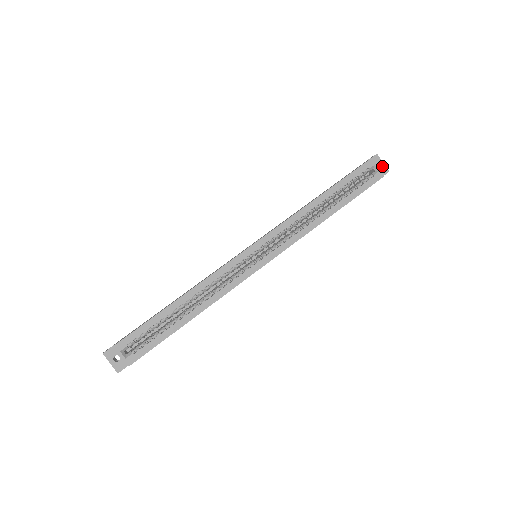
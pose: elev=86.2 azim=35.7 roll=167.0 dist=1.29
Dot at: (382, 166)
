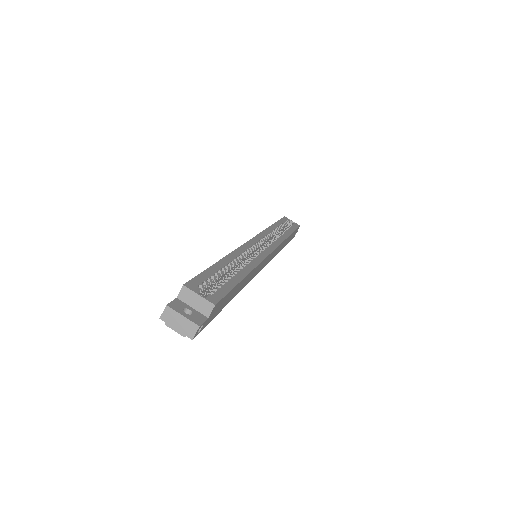
Dot at: occluded
